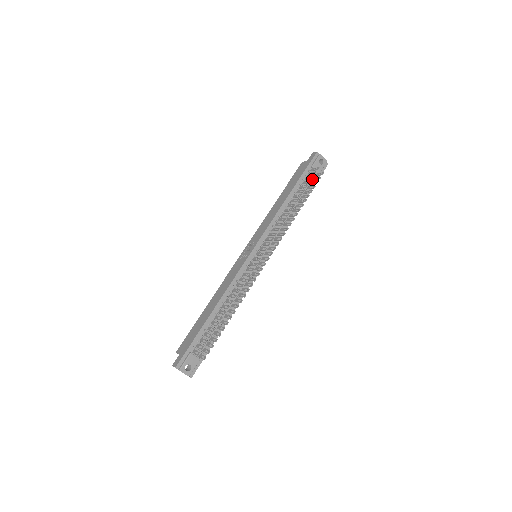
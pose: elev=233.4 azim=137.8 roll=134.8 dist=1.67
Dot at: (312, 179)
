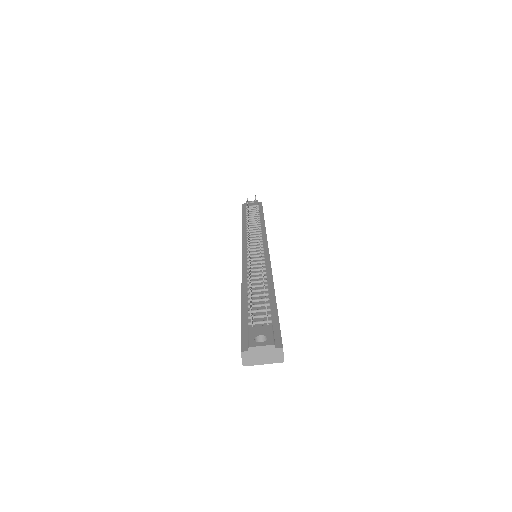
Dot at: occluded
